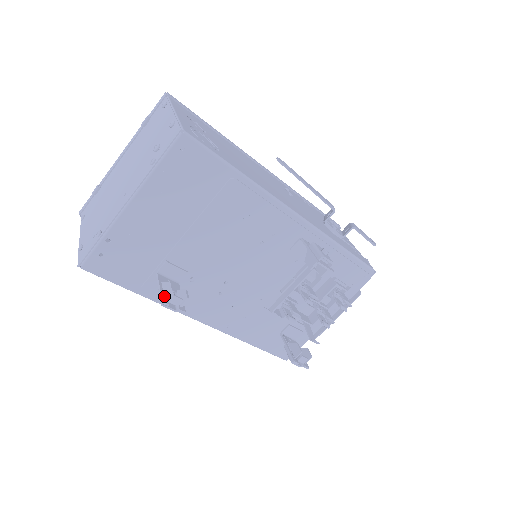
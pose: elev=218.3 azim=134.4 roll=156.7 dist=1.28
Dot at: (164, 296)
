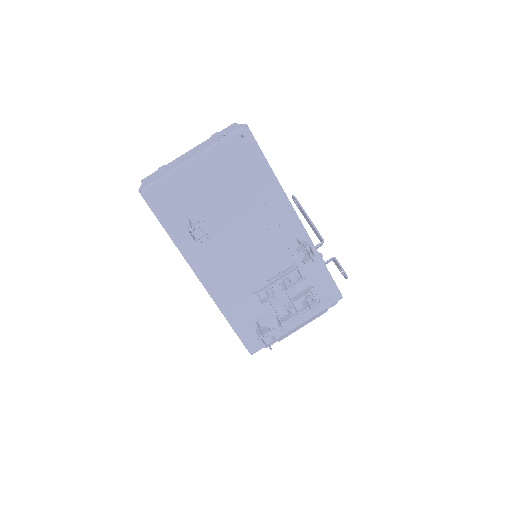
Dot at: (192, 227)
